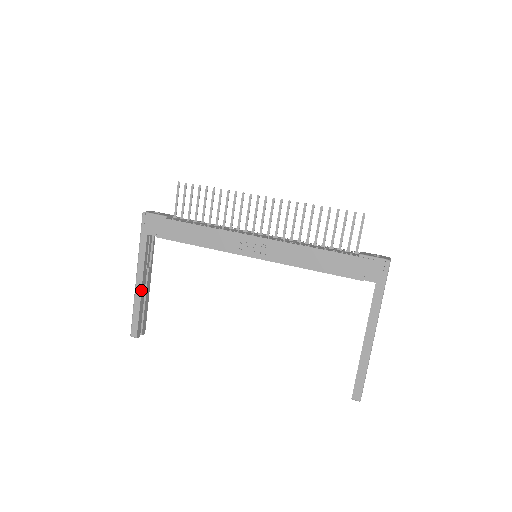
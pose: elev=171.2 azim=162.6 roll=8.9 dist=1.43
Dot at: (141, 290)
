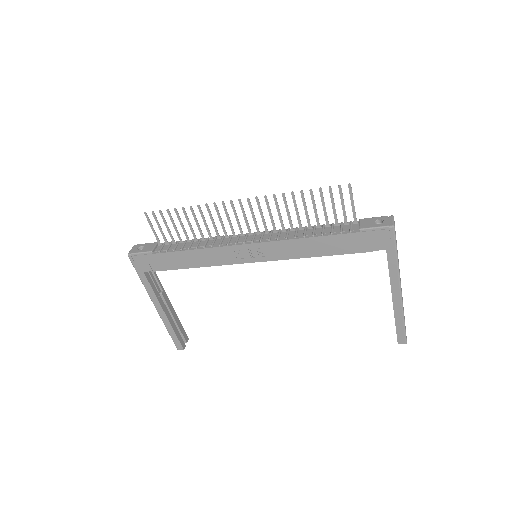
Dot at: (165, 315)
